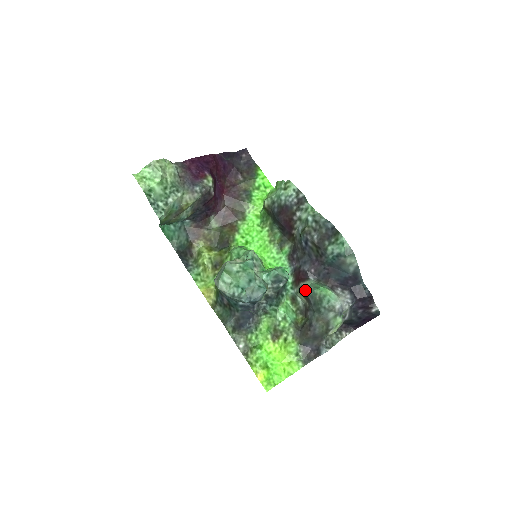
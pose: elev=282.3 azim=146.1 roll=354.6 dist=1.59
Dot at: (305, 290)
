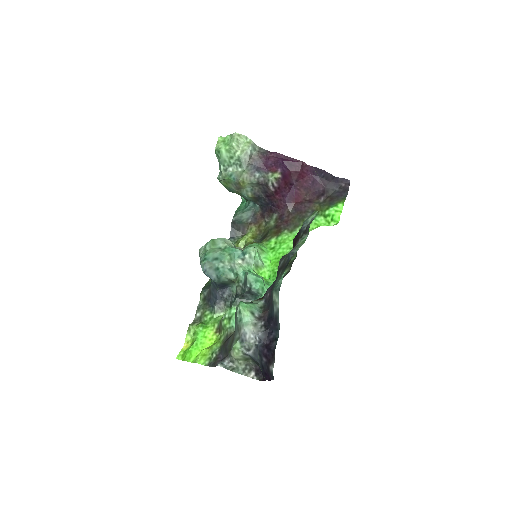
Dot at: occluded
